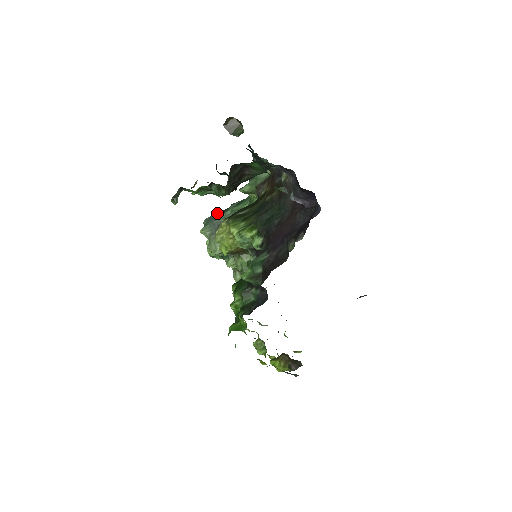
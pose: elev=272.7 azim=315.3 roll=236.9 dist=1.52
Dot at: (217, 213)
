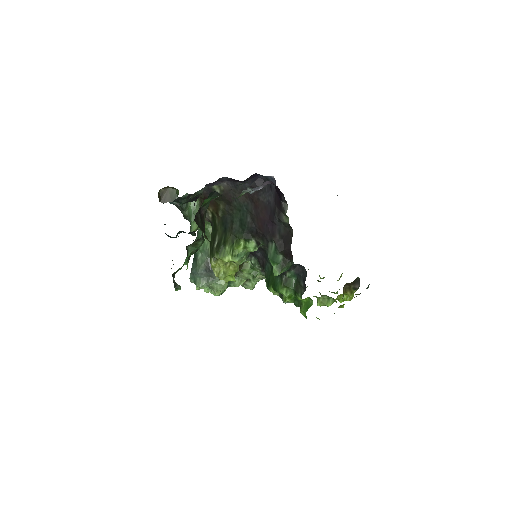
Dot at: (192, 265)
